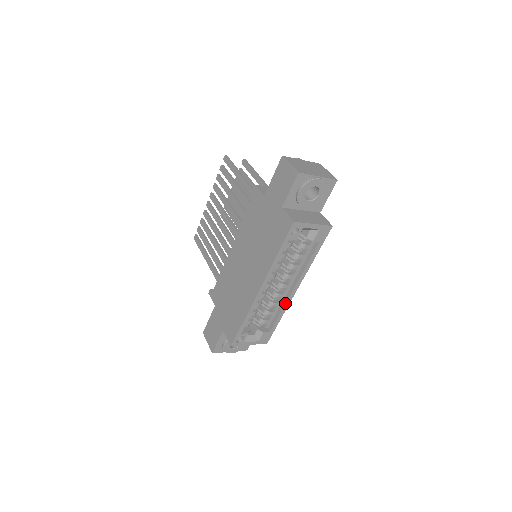
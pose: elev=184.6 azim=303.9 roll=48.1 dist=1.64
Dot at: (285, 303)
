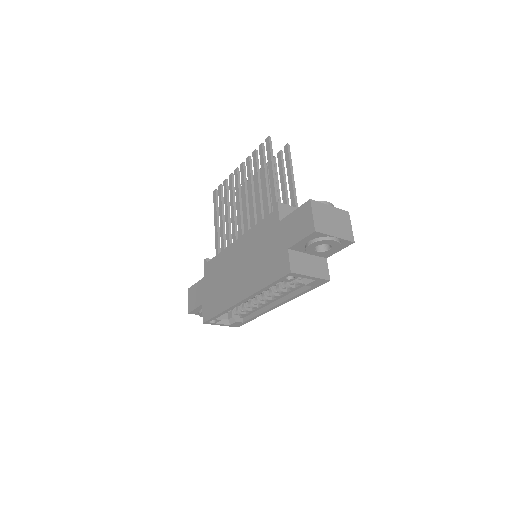
Dot at: (264, 311)
